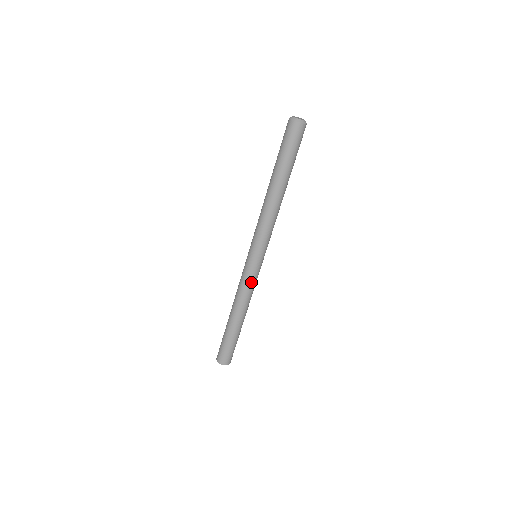
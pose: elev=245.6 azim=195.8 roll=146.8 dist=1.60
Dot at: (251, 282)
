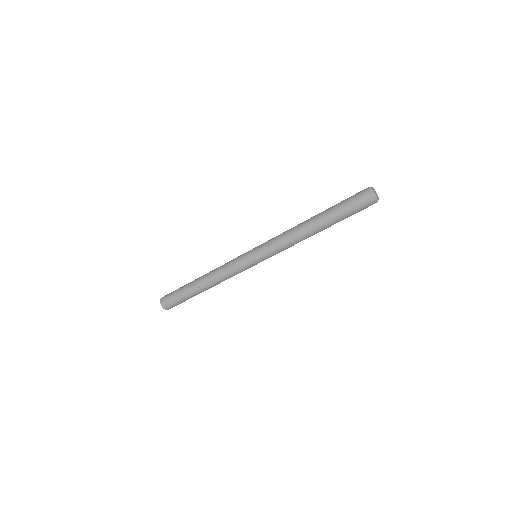
Dot at: occluded
